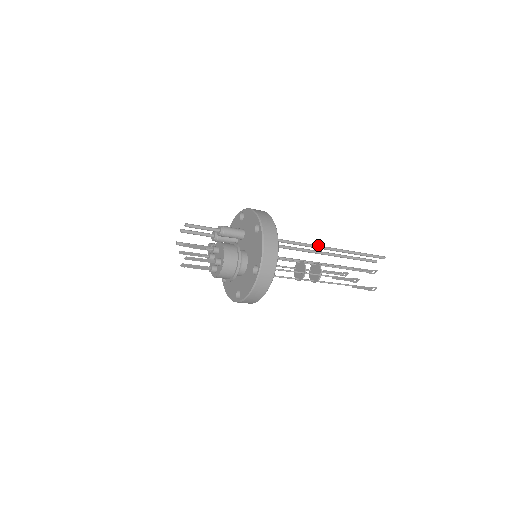
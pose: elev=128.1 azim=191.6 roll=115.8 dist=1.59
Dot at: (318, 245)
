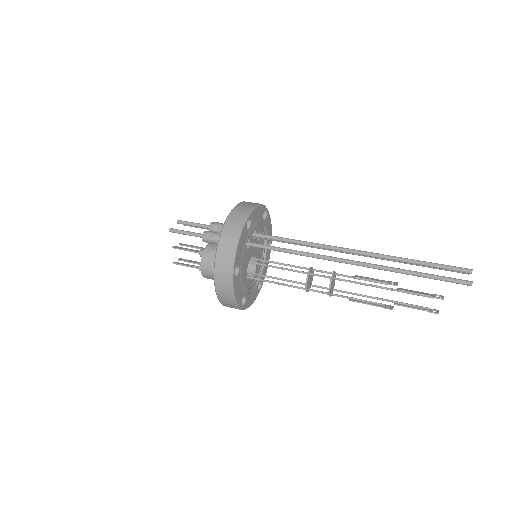
Dot at: (337, 259)
